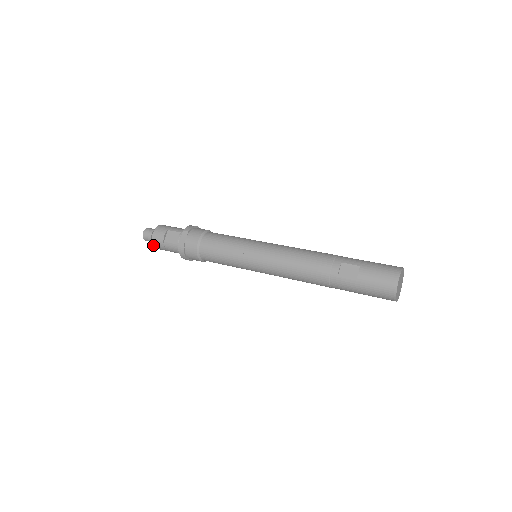
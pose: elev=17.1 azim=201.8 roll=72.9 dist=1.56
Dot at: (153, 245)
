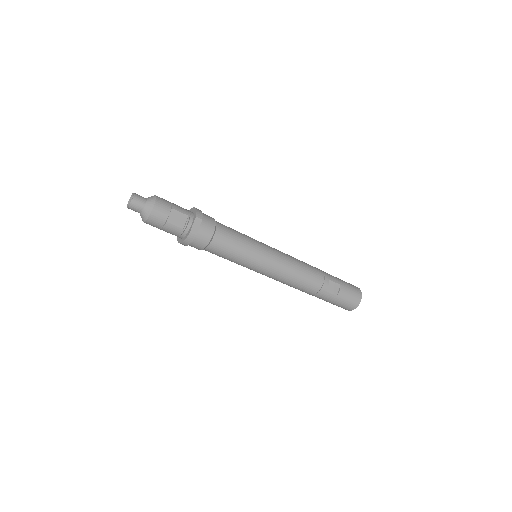
Dot at: (146, 220)
